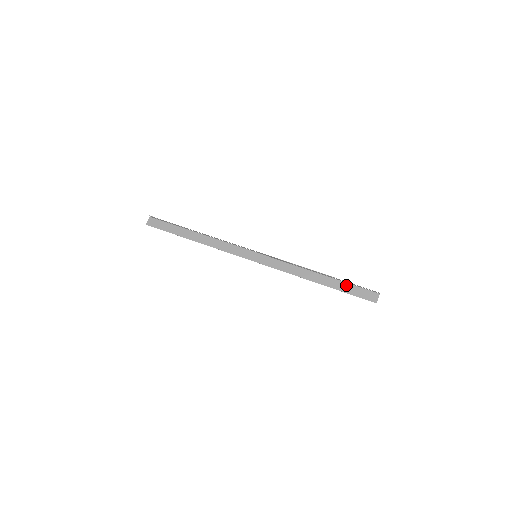
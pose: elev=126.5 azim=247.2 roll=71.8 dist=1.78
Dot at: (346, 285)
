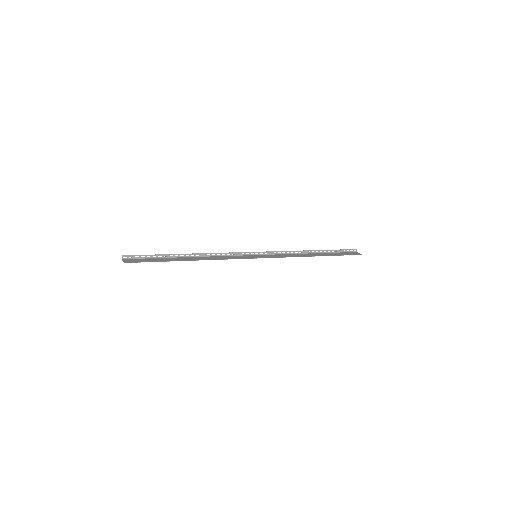
Dot at: (334, 253)
